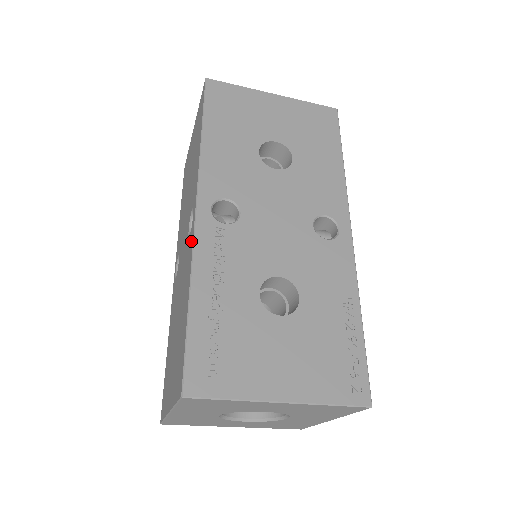
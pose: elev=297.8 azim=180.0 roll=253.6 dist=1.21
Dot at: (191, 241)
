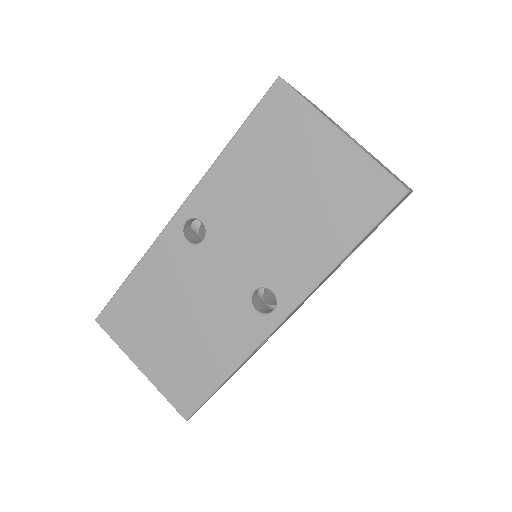
Dot at: (256, 333)
